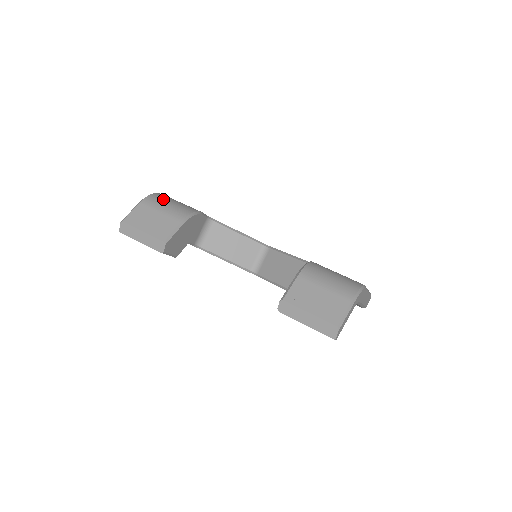
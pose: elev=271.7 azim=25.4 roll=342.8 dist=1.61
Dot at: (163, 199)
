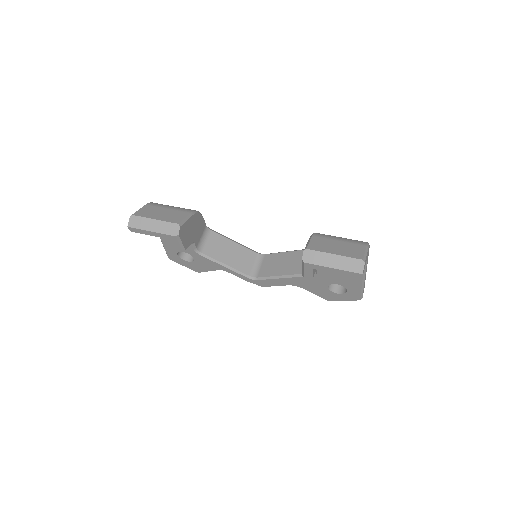
Dot at: occluded
